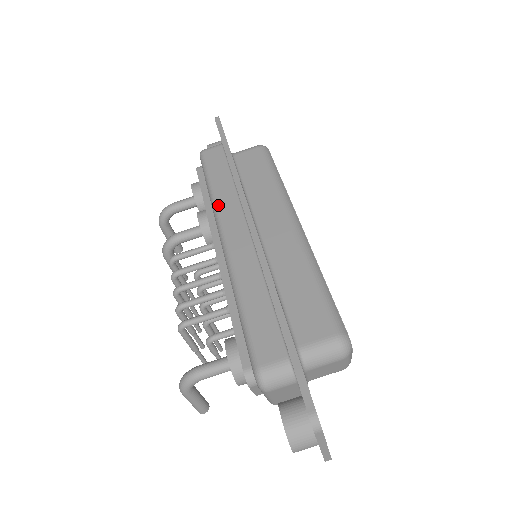
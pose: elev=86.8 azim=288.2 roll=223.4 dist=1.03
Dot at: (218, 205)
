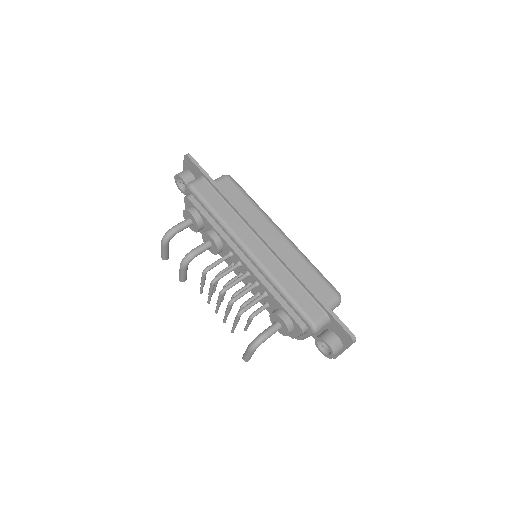
Dot at: (231, 228)
